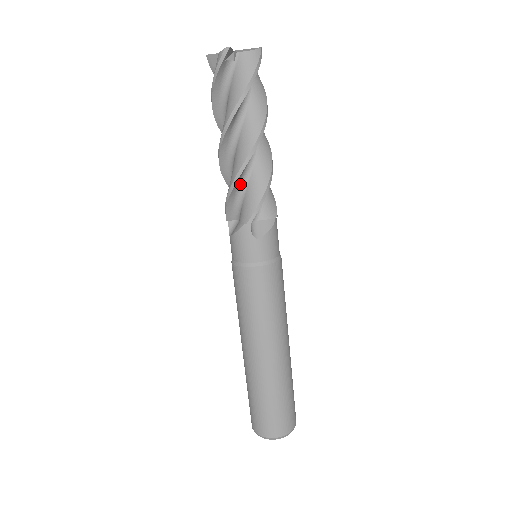
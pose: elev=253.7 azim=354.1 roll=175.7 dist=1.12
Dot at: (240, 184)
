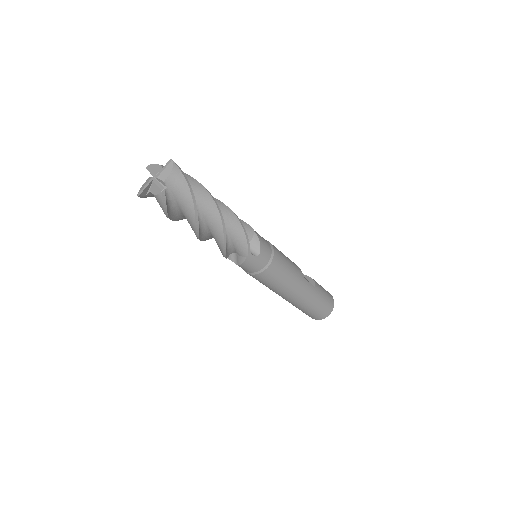
Dot at: (212, 237)
